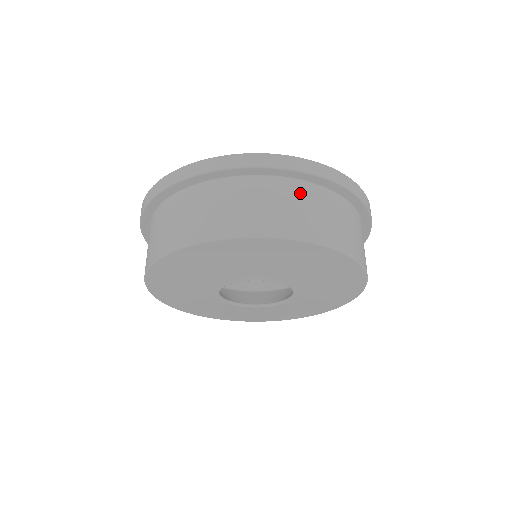
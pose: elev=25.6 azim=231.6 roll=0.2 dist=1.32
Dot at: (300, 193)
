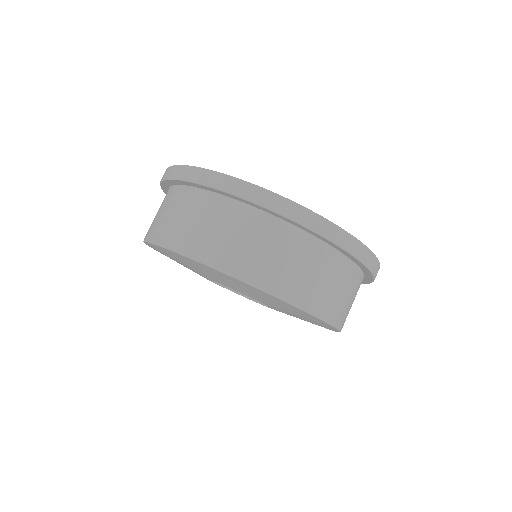
Dot at: (358, 286)
